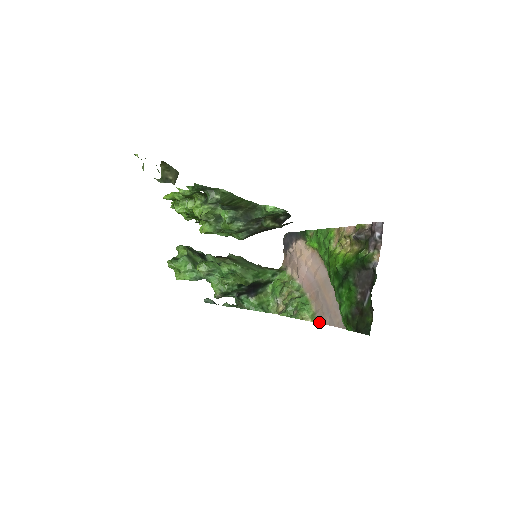
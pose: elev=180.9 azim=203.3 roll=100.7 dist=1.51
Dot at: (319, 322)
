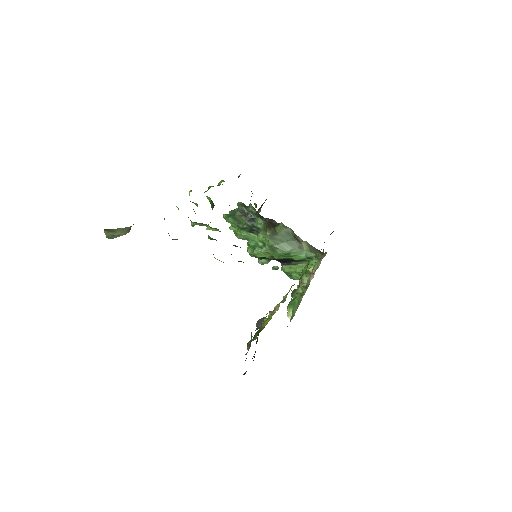
Dot at: occluded
